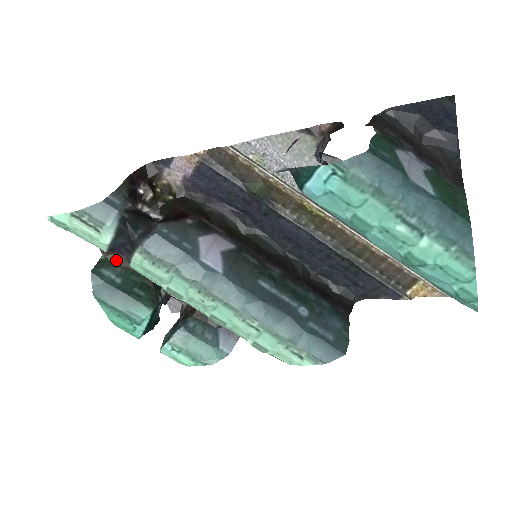
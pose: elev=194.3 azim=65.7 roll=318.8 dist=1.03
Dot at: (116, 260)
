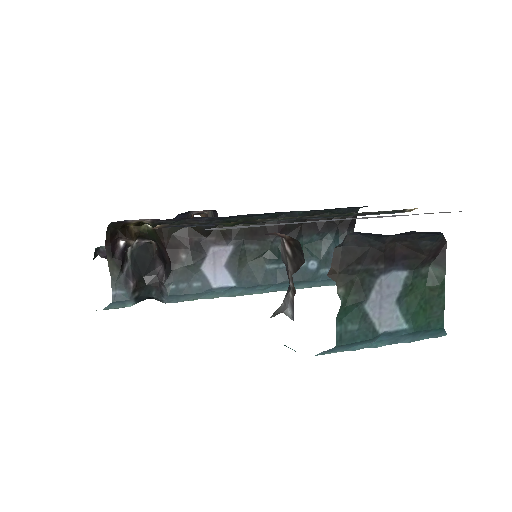
Dot at: occluded
